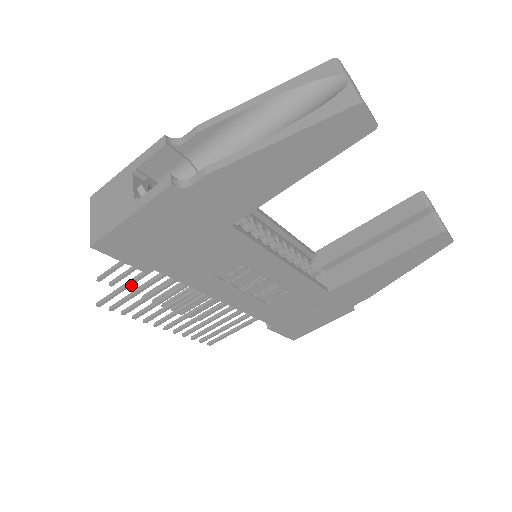
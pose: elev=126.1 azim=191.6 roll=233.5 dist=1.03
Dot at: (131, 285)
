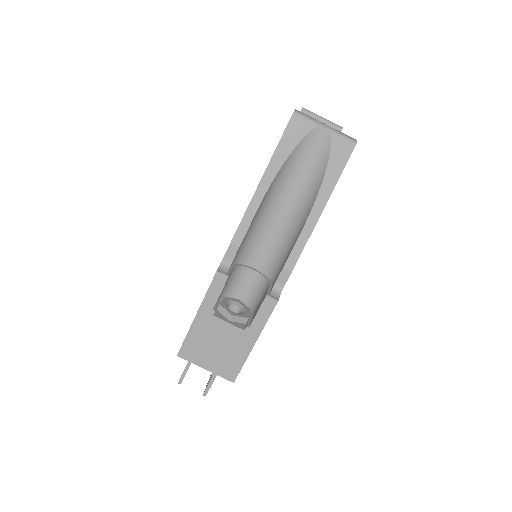
Dot at: occluded
